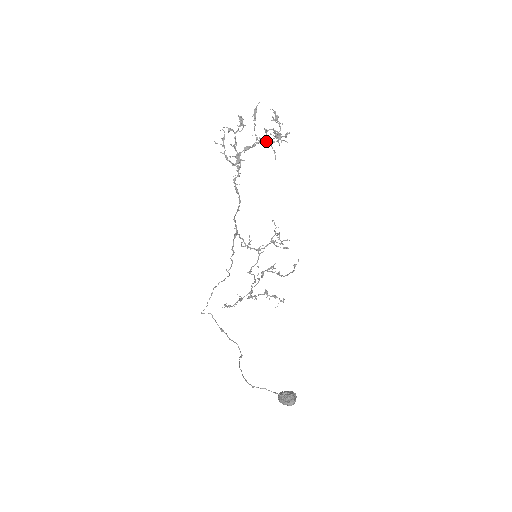
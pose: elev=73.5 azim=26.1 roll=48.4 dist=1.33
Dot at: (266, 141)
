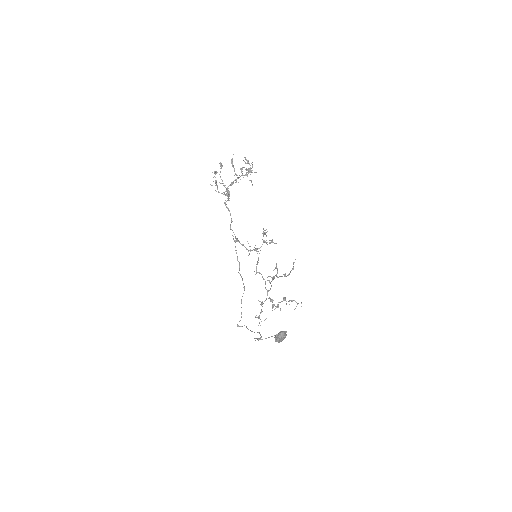
Dot at: (242, 175)
